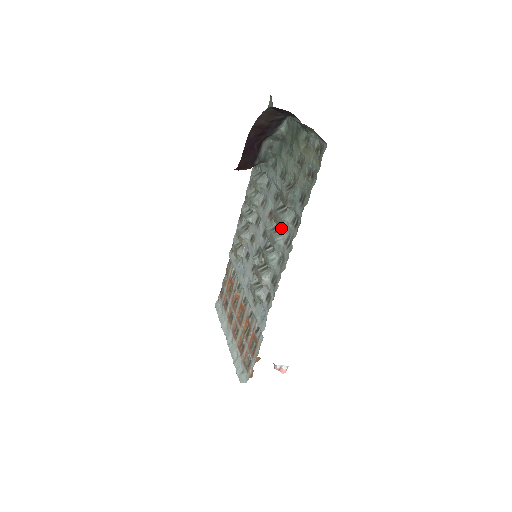
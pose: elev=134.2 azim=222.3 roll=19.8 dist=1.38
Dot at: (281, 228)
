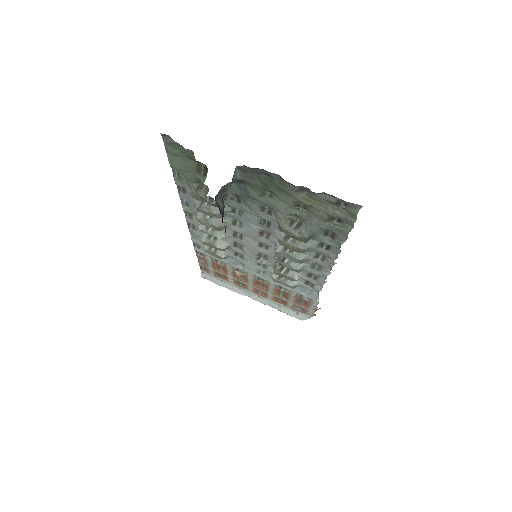
Dot at: occluded
